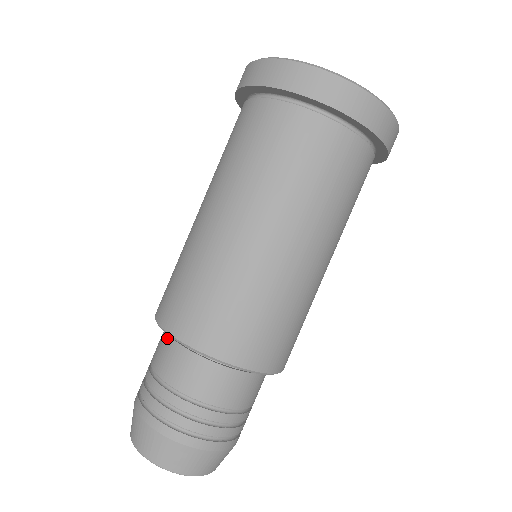
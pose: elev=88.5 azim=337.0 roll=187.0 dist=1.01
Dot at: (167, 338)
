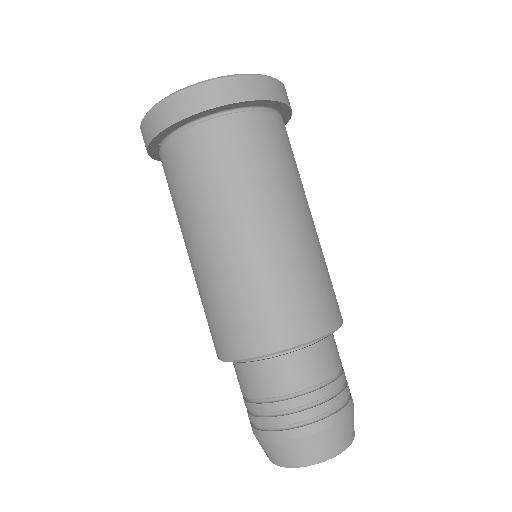
Dot at: (238, 366)
